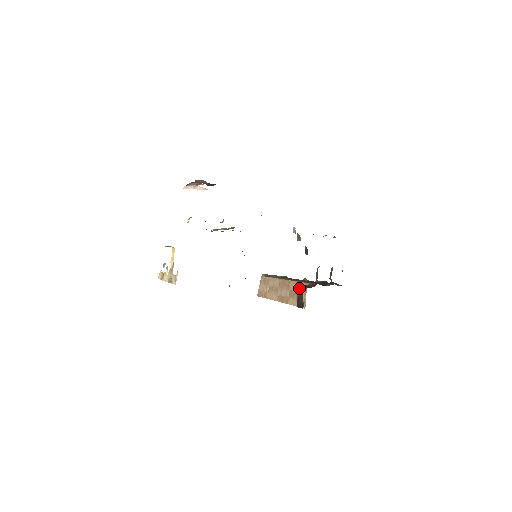
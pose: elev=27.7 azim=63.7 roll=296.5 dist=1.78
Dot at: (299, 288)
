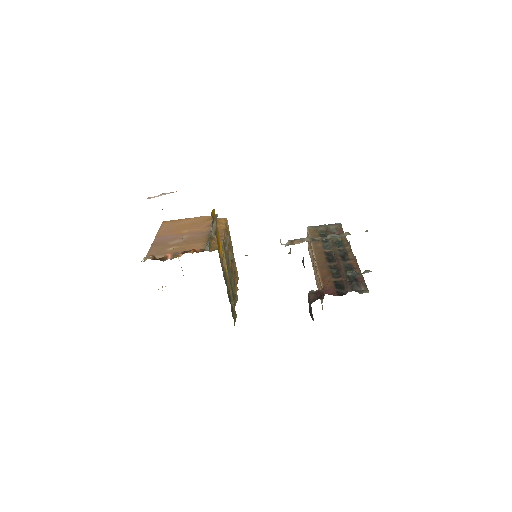
Dot at: (308, 296)
